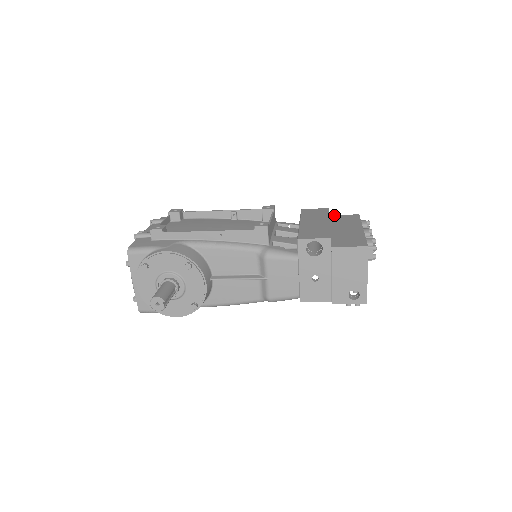
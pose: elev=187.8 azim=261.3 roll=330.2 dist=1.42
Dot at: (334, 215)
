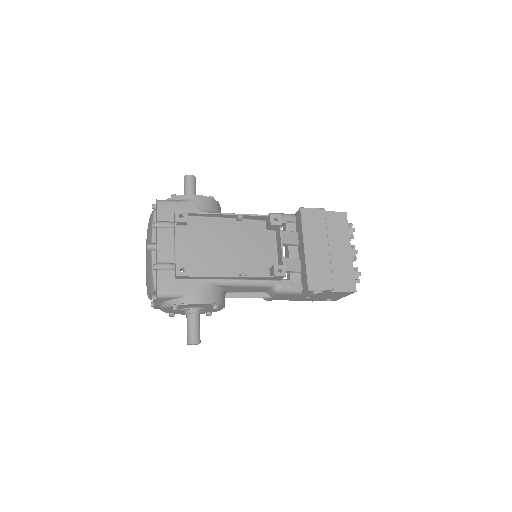
Dot at: (326, 212)
